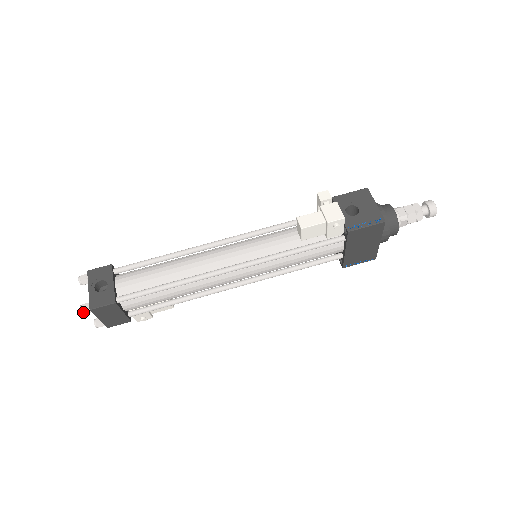
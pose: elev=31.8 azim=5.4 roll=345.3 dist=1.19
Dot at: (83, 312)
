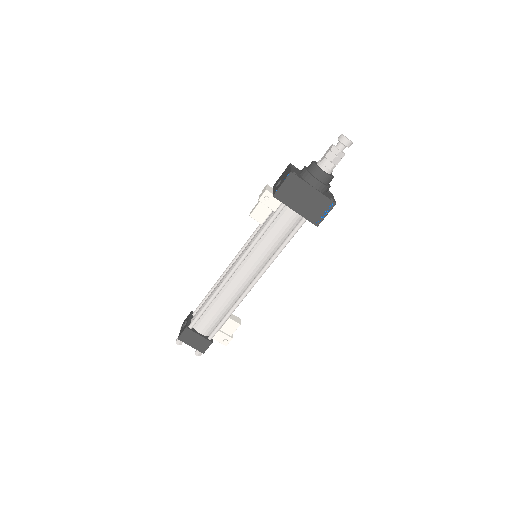
Dot at: (177, 343)
